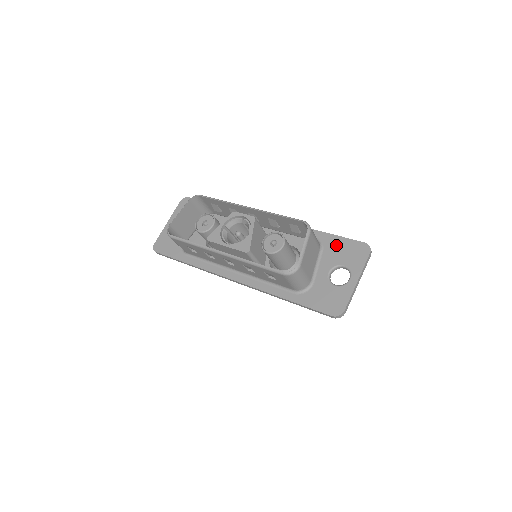
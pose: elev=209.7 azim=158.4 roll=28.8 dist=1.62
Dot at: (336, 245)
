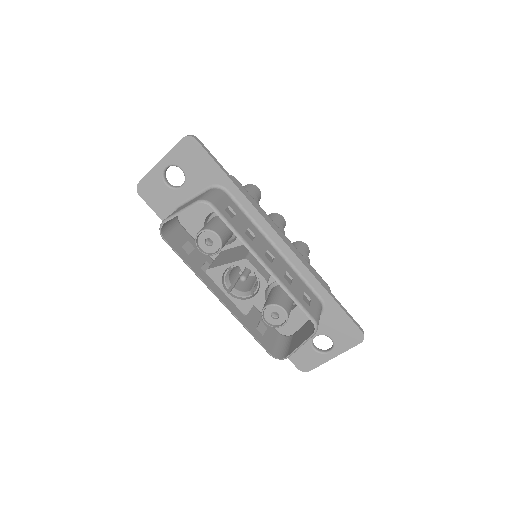
Dot at: (336, 318)
